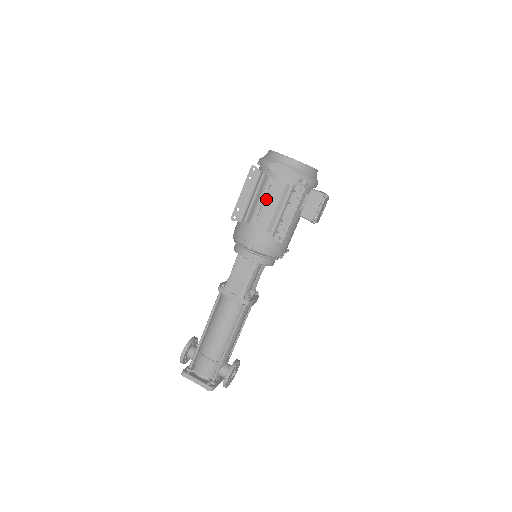
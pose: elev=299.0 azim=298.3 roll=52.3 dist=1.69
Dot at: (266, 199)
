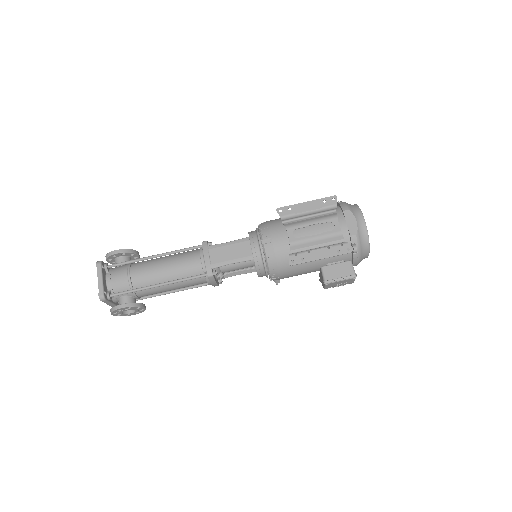
Dot at: (317, 227)
